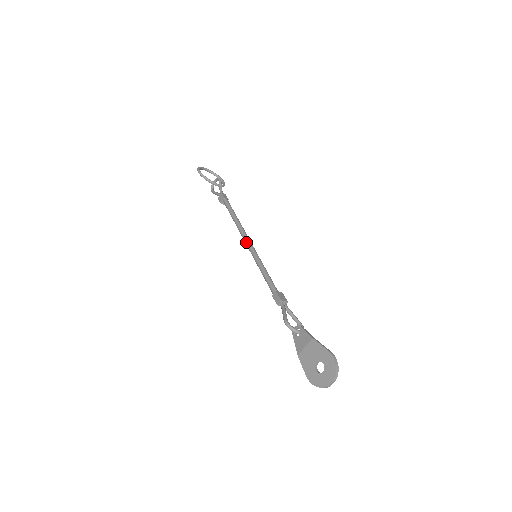
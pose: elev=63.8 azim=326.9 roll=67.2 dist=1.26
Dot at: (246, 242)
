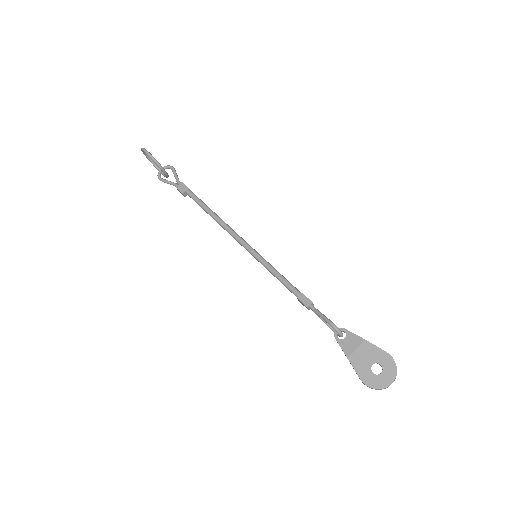
Dot at: (240, 240)
